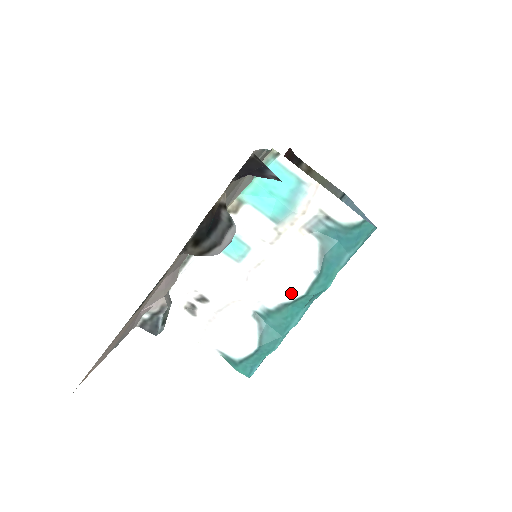
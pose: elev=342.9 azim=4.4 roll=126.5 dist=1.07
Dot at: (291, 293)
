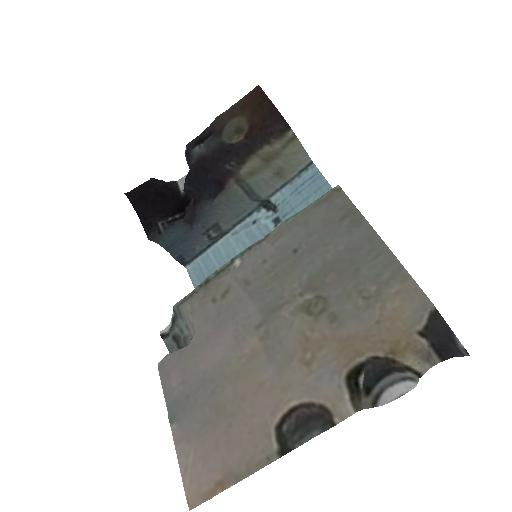
Dot at: occluded
